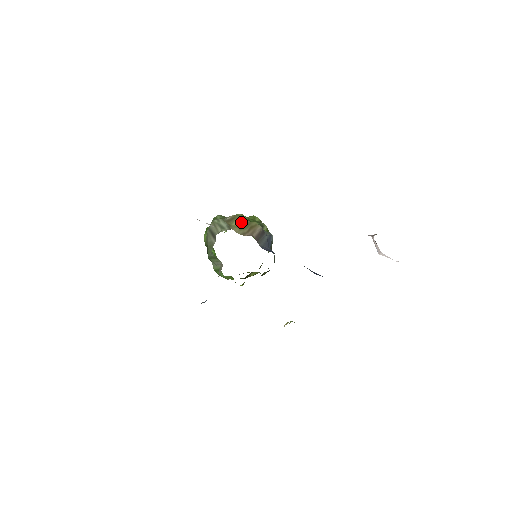
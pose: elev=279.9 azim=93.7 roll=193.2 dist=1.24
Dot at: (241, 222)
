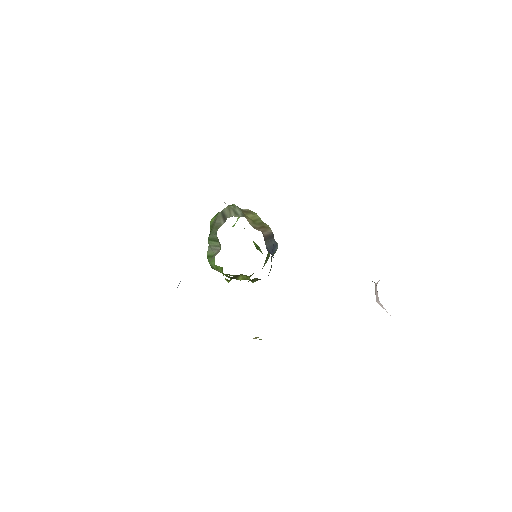
Dot at: (255, 218)
